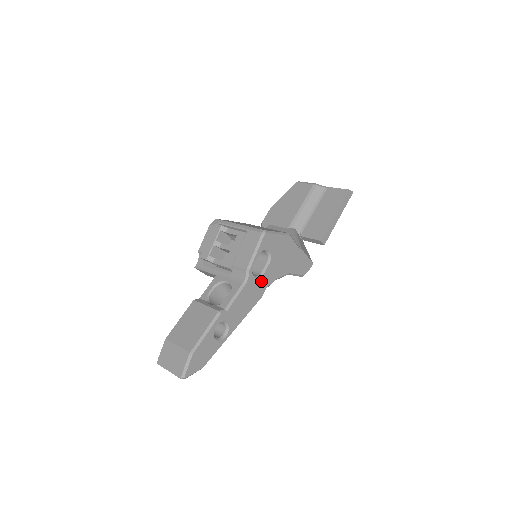
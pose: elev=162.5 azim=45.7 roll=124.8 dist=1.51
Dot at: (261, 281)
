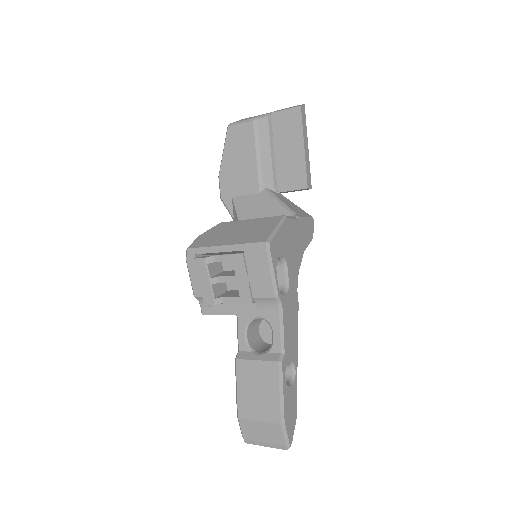
Dot at: (290, 290)
